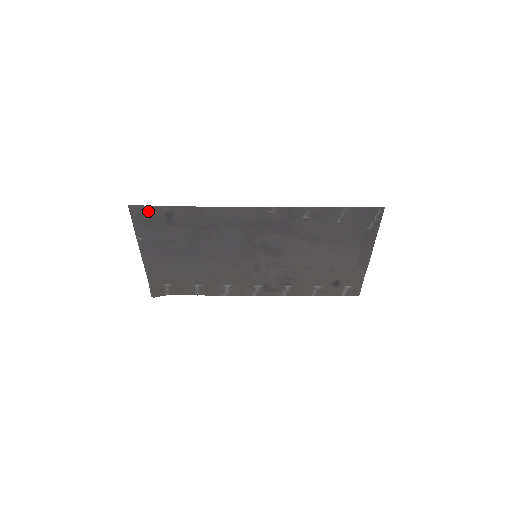
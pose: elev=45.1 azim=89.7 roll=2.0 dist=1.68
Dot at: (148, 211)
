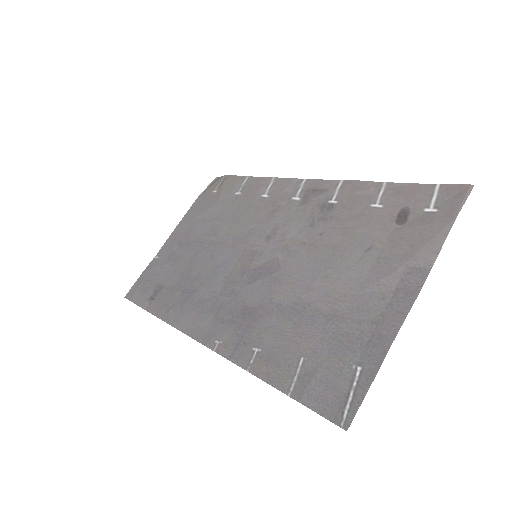
Dot at: (138, 296)
